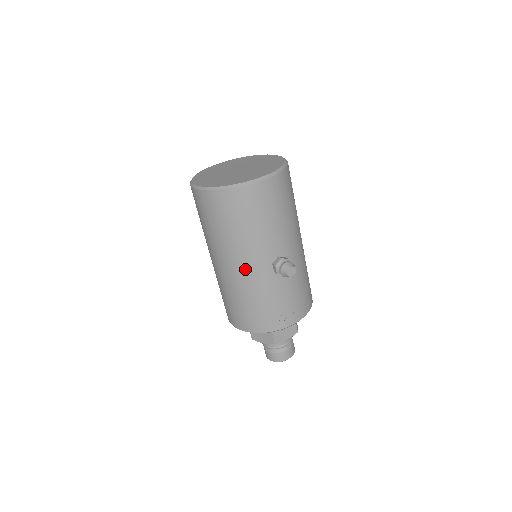
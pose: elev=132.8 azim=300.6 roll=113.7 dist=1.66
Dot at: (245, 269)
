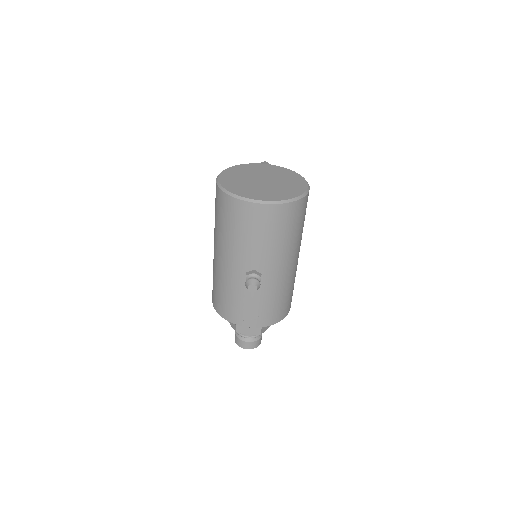
Dot at: (225, 264)
